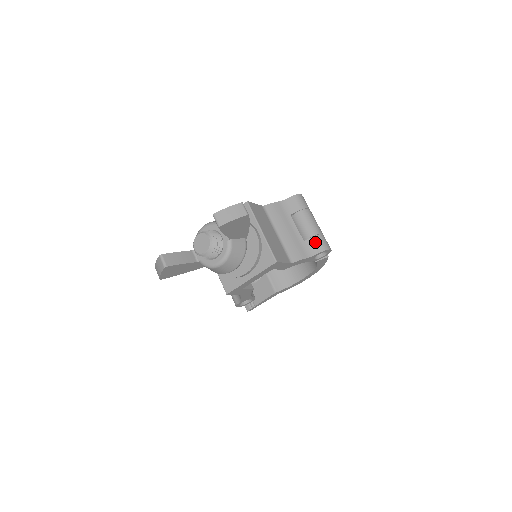
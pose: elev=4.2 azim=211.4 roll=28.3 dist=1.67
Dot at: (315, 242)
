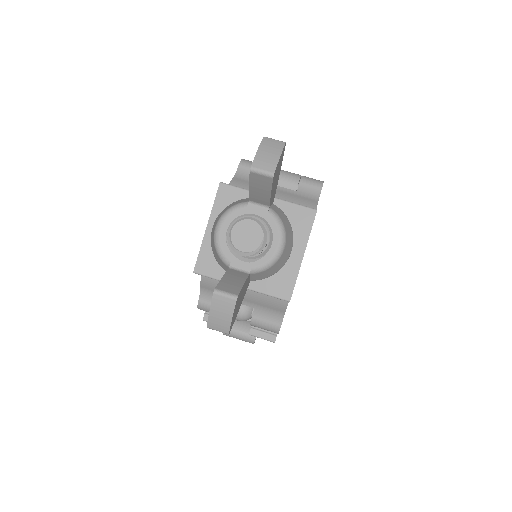
Dot at: (307, 184)
